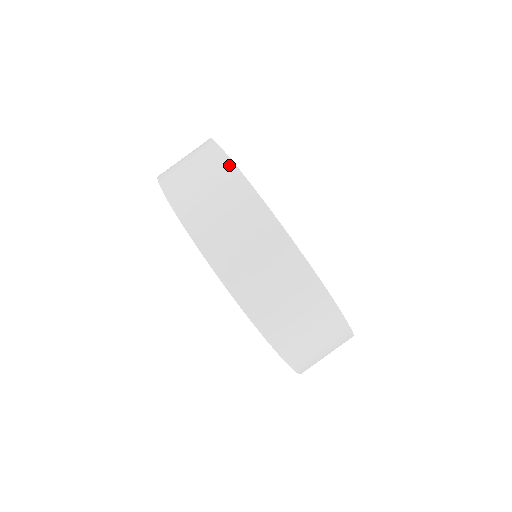
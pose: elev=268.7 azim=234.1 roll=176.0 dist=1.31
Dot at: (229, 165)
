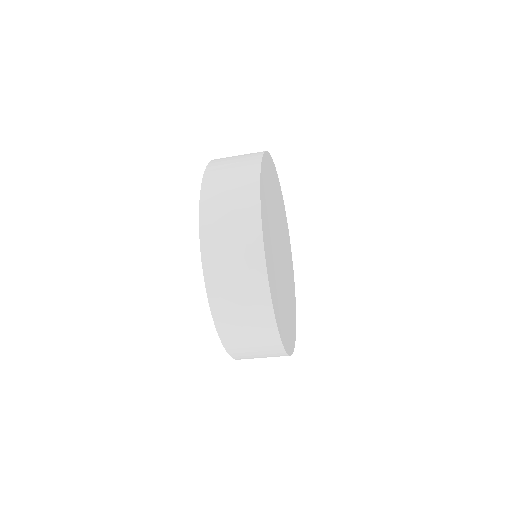
Dot at: occluded
